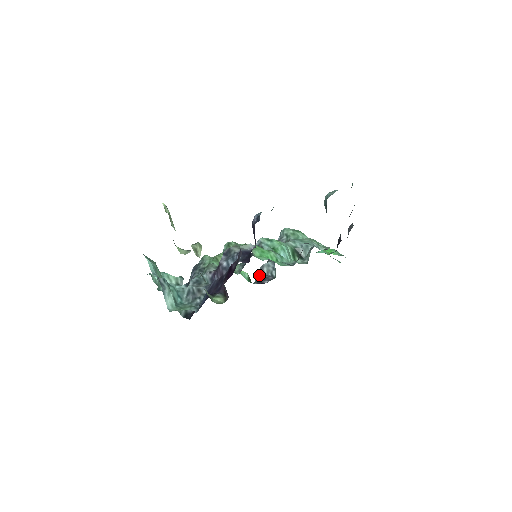
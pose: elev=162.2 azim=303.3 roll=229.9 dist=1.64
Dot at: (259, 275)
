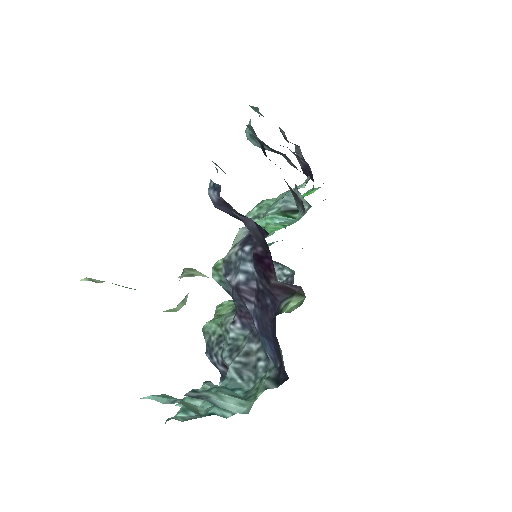
Dot at: occluded
